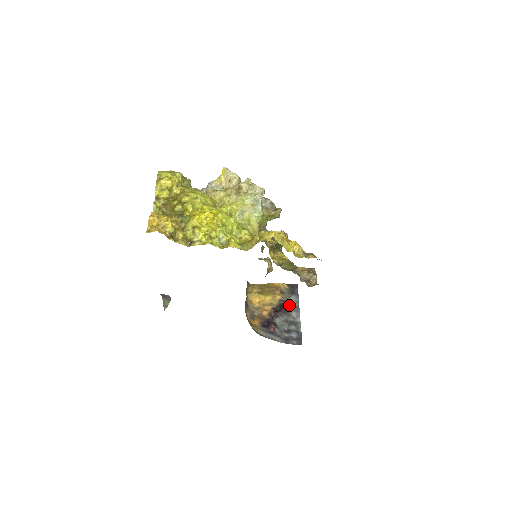
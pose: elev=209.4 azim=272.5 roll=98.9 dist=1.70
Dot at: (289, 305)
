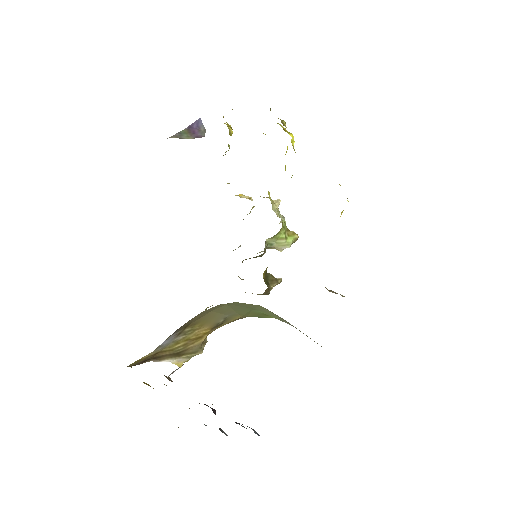
Dot at: occluded
